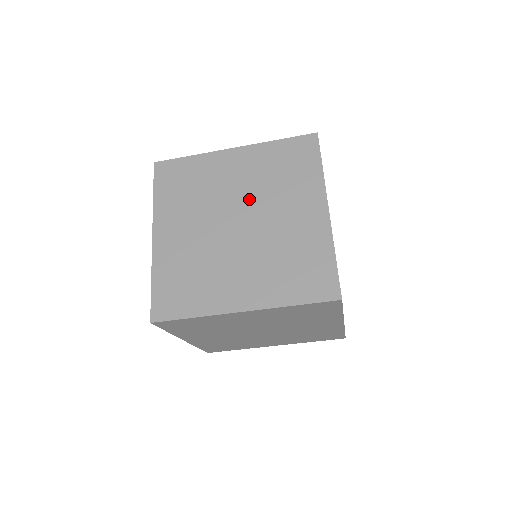
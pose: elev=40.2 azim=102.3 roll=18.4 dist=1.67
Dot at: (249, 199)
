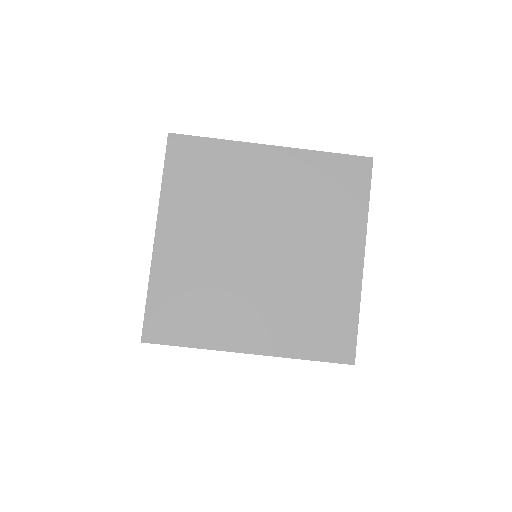
Dot at: (279, 220)
